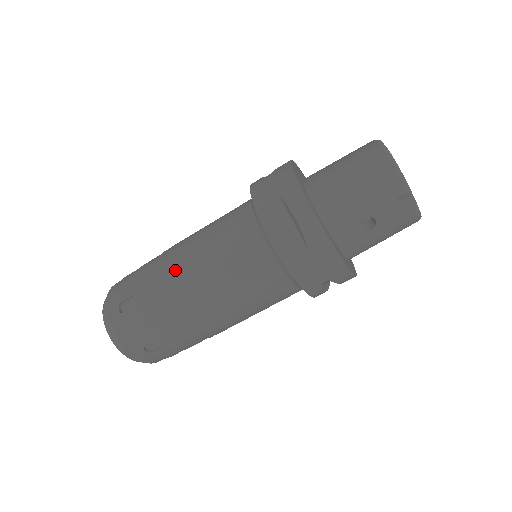
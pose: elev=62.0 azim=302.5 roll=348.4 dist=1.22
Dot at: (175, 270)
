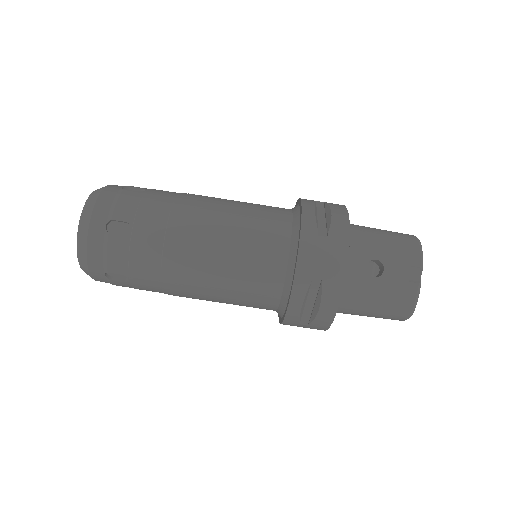
Dot at: (199, 195)
